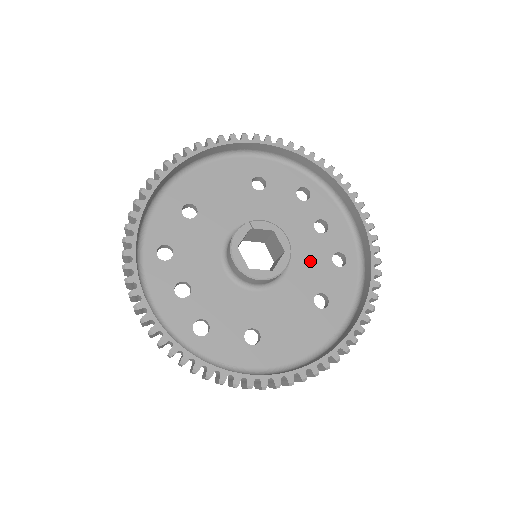
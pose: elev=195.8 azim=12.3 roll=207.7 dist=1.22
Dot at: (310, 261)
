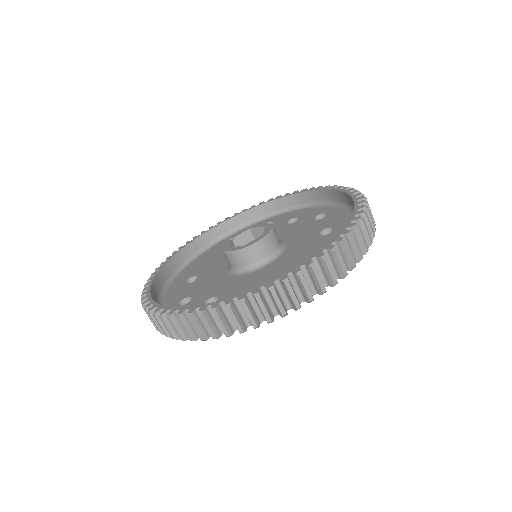
Dot at: (299, 231)
